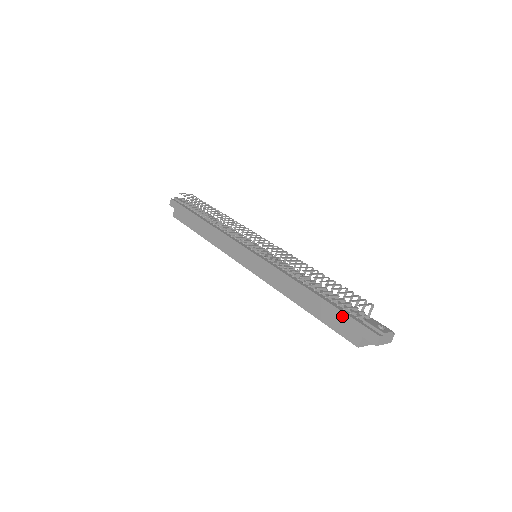
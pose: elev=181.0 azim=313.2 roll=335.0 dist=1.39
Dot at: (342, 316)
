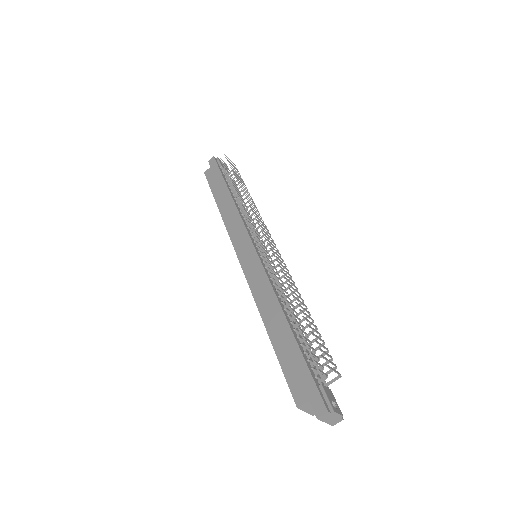
Dot at: (302, 366)
